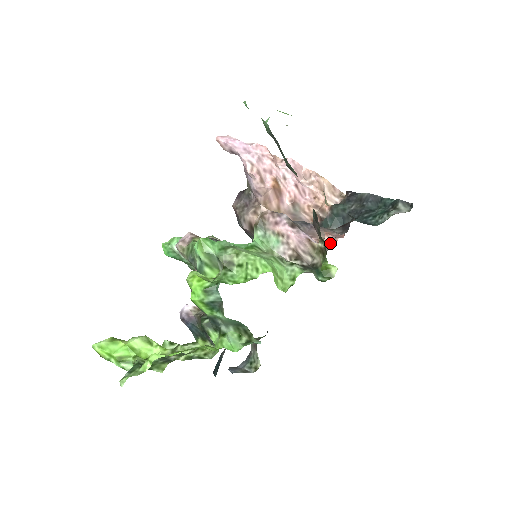
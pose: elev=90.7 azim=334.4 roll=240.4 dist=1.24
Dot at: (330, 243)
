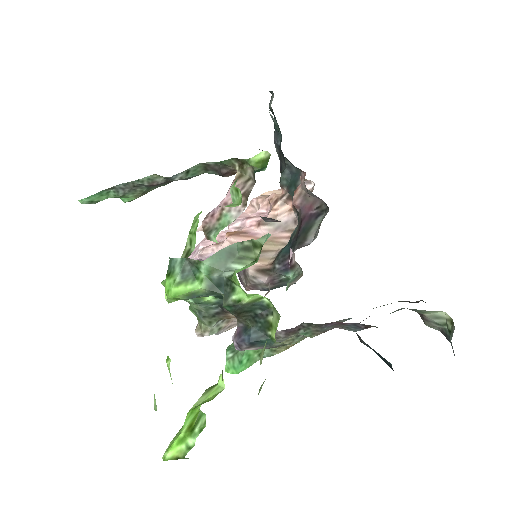
Dot at: (302, 186)
